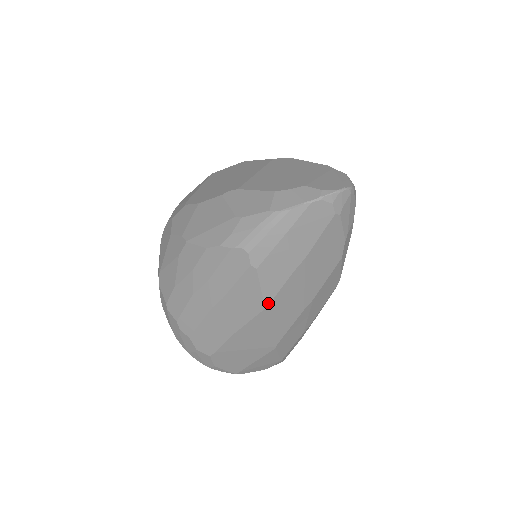
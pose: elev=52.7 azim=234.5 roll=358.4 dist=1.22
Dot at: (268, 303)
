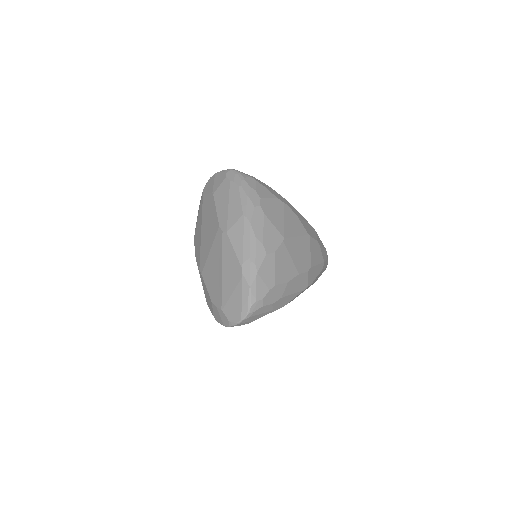
Dot at: occluded
